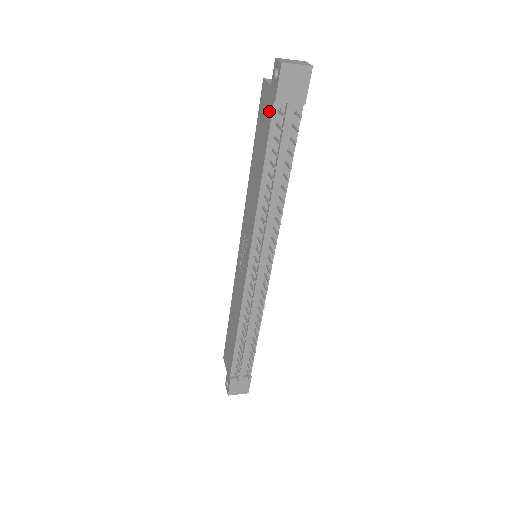
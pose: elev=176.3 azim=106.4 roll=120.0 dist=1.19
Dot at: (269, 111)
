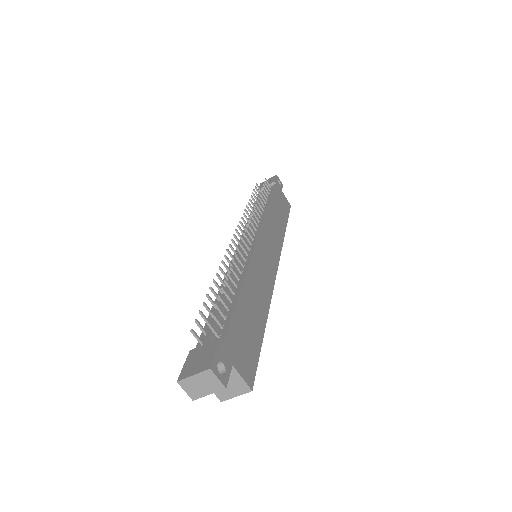
Dot at: occluded
